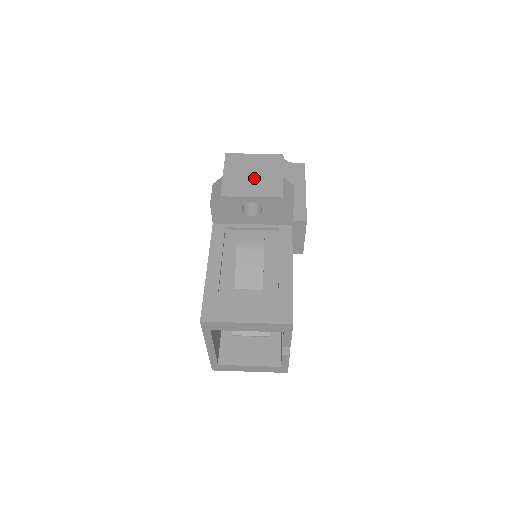
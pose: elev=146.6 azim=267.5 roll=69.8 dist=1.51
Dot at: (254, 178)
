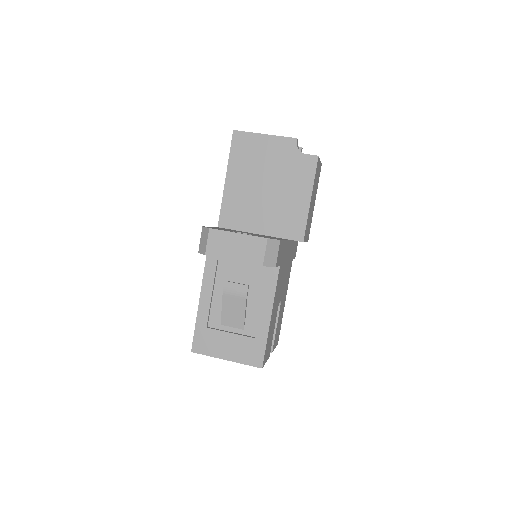
Dot at: (239, 235)
